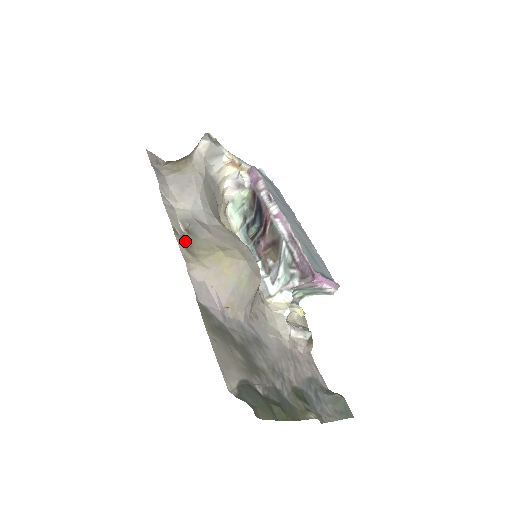
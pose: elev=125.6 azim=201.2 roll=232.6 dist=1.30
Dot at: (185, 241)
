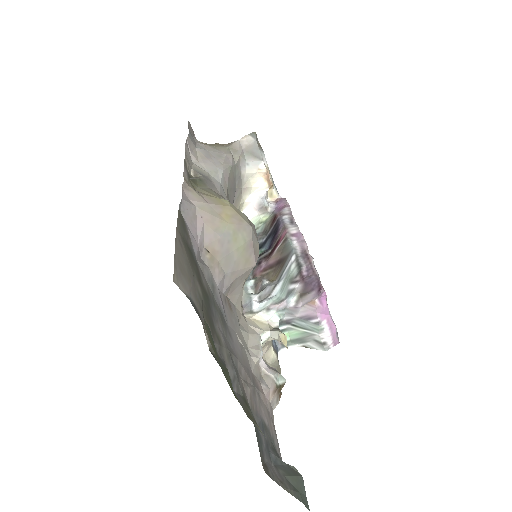
Dot at: (191, 178)
